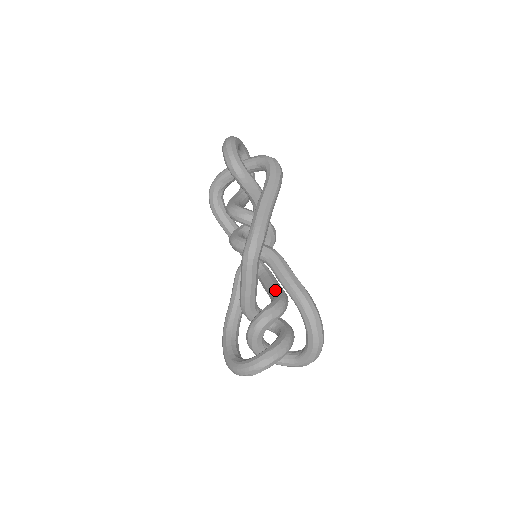
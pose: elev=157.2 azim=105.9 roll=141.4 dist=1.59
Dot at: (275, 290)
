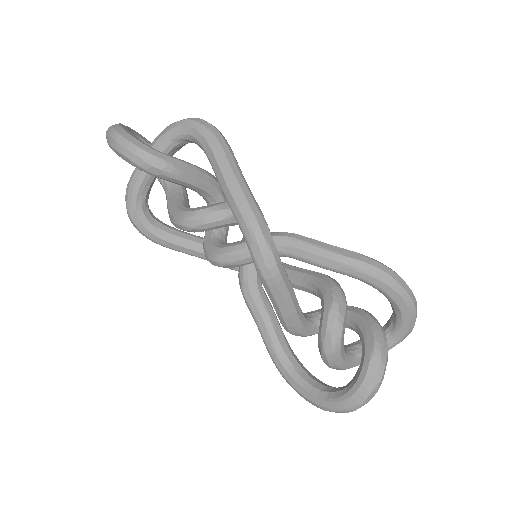
Dot at: (308, 279)
